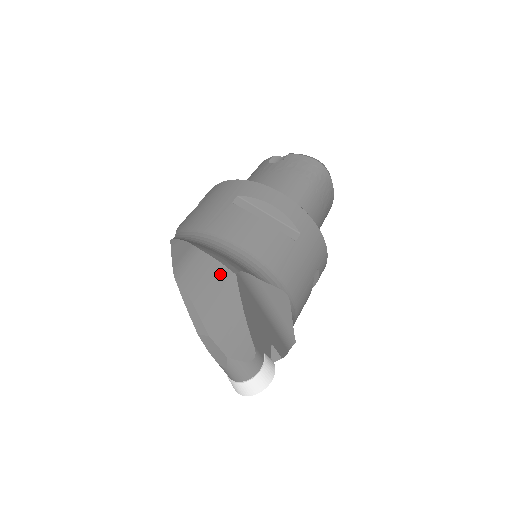
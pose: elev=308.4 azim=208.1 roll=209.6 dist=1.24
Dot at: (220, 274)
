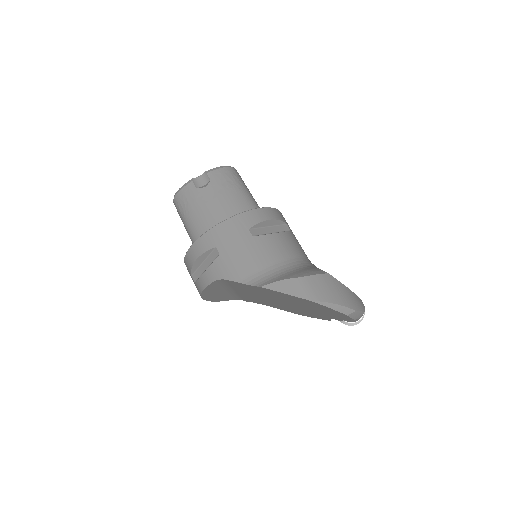
Dot at: (326, 280)
